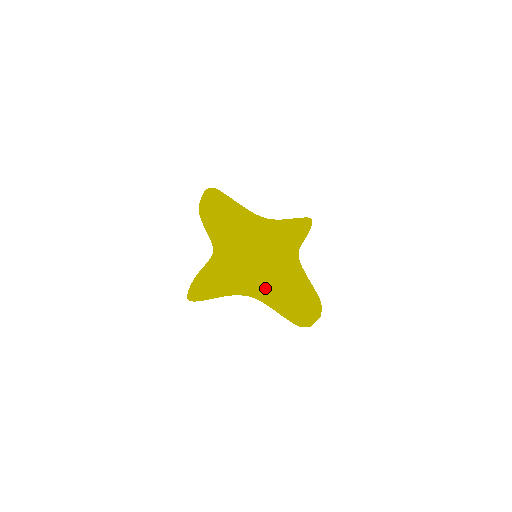
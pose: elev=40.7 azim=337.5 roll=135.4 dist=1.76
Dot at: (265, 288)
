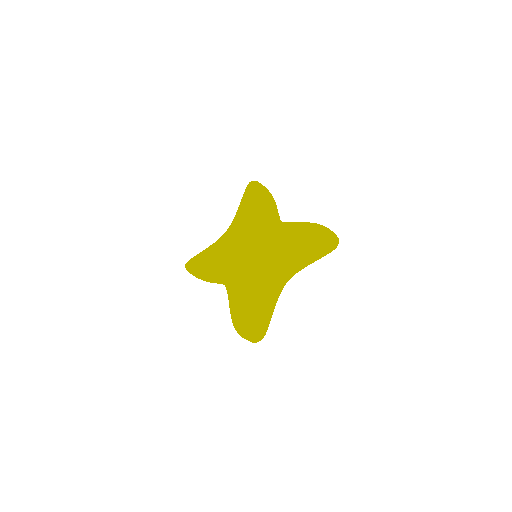
Dot at: occluded
